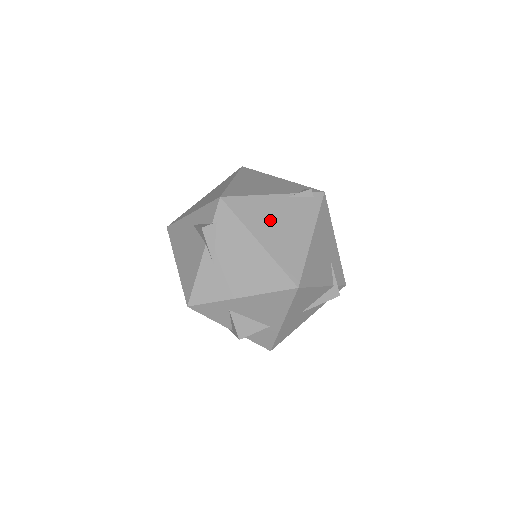
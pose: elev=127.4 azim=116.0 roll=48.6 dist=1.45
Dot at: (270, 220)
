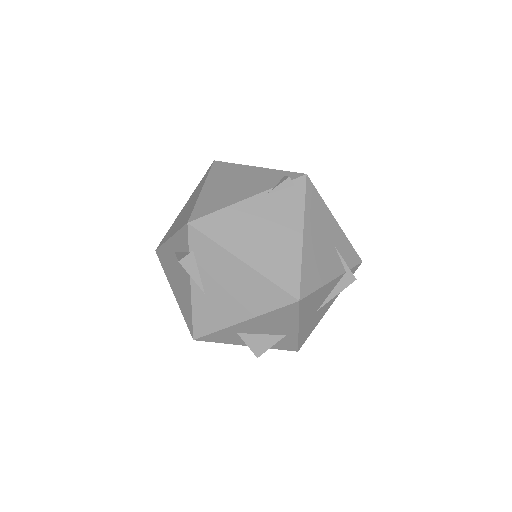
Dot at: (250, 231)
